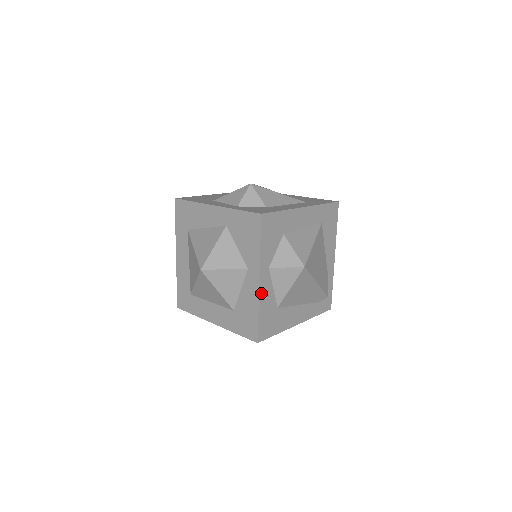
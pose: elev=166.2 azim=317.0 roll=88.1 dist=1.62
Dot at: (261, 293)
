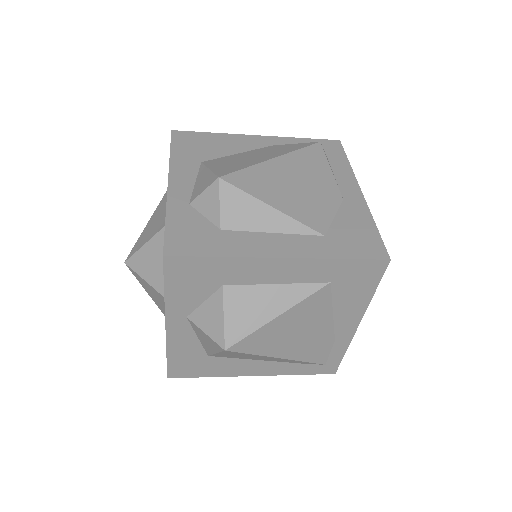
Dot at: (171, 338)
